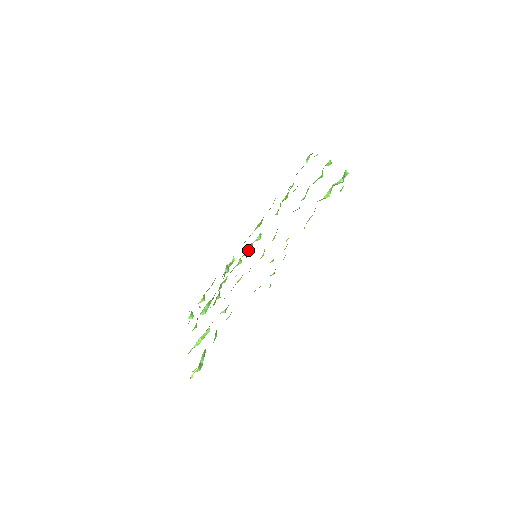
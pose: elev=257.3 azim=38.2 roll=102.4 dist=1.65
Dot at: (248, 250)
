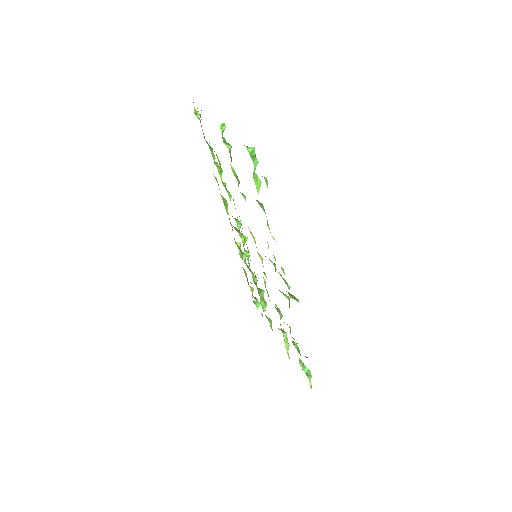
Dot at: (243, 244)
